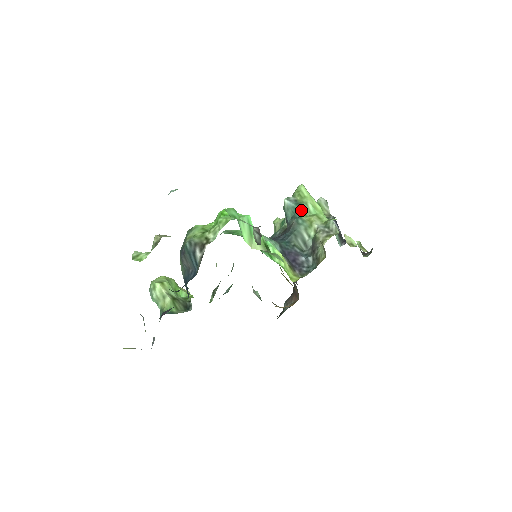
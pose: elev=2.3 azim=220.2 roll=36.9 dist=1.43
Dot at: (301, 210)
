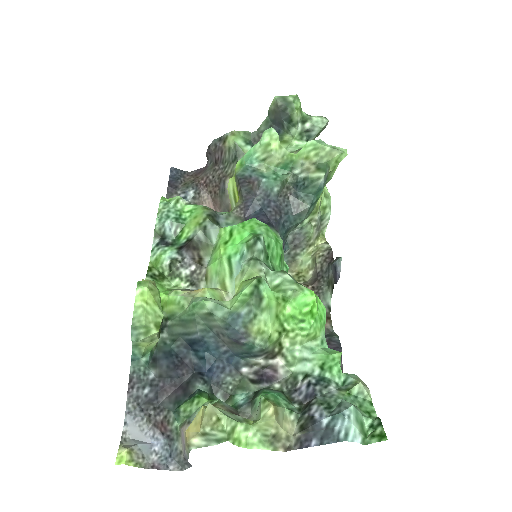
Dot at: (321, 192)
